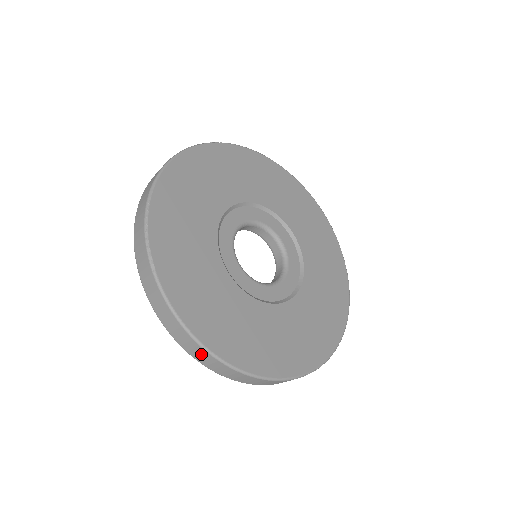
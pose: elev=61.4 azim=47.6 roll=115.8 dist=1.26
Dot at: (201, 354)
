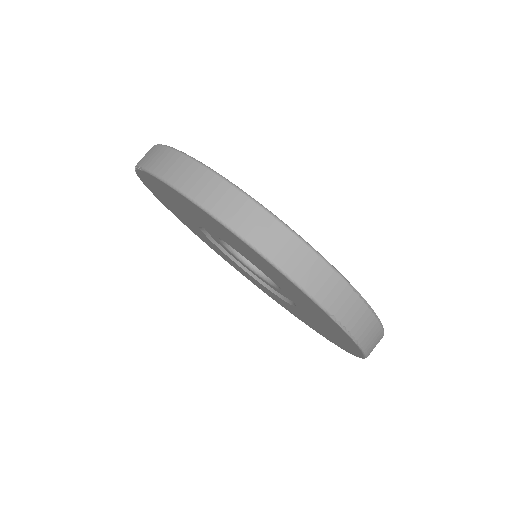
Dot at: (216, 190)
